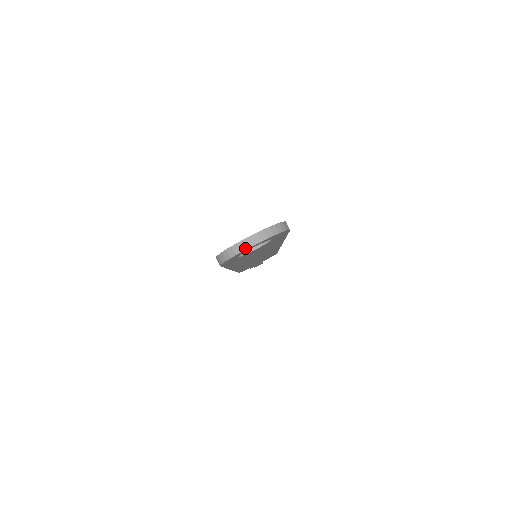
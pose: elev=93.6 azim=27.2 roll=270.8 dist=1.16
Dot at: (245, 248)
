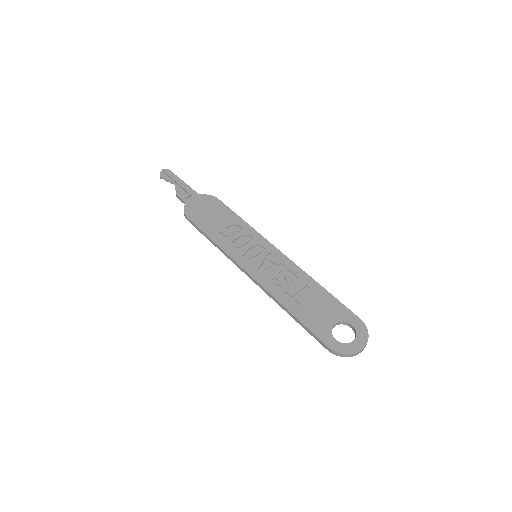
Dot at: occluded
